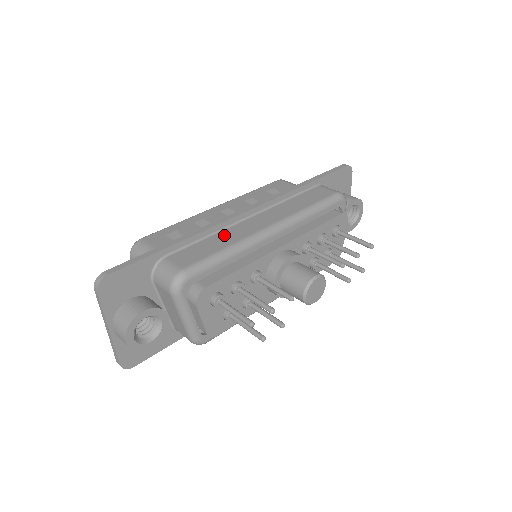
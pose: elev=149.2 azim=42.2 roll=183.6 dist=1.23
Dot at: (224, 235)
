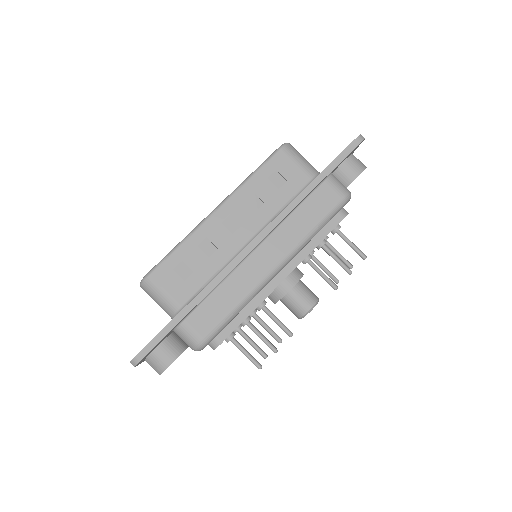
Dot at: (233, 283)
